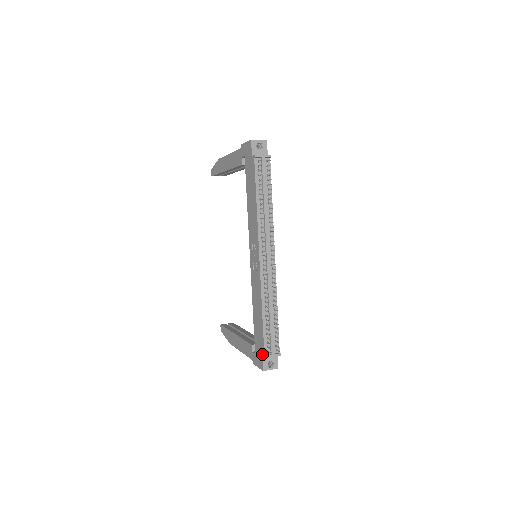
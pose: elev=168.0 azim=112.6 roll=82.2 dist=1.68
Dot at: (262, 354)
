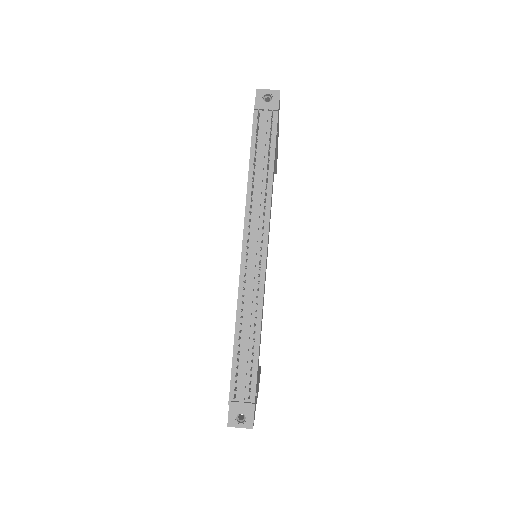
Dot at: (229, 398)
